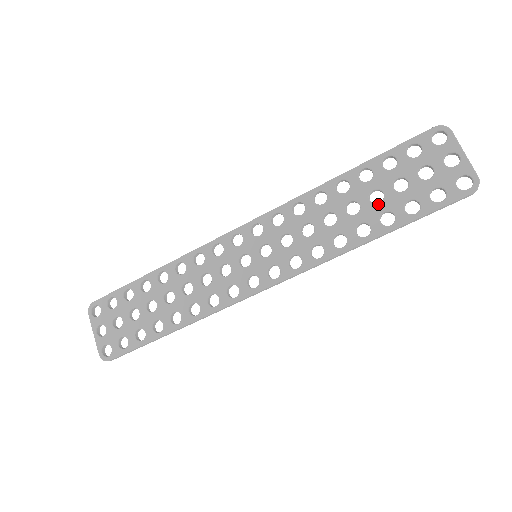
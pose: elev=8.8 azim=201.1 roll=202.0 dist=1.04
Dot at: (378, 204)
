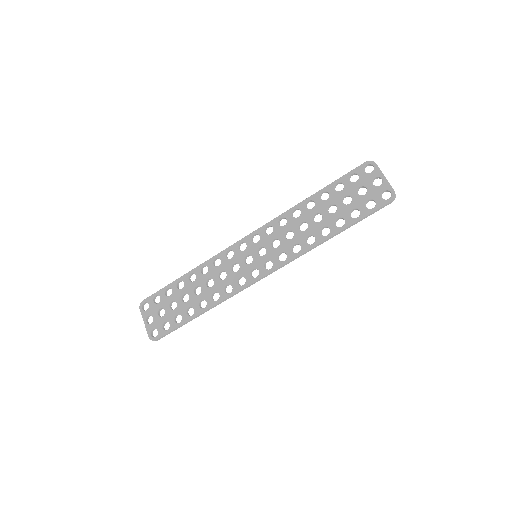
Dot at: (333, 214)
